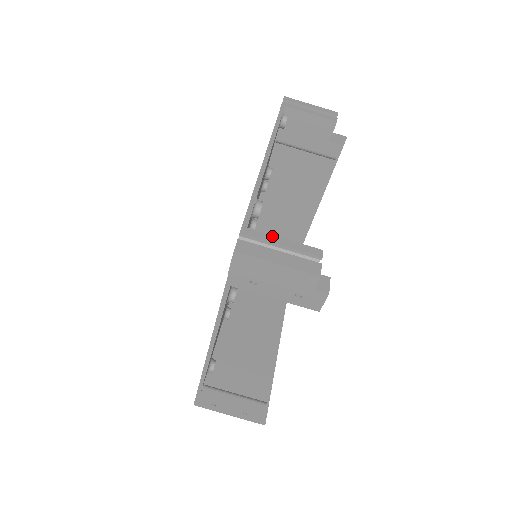
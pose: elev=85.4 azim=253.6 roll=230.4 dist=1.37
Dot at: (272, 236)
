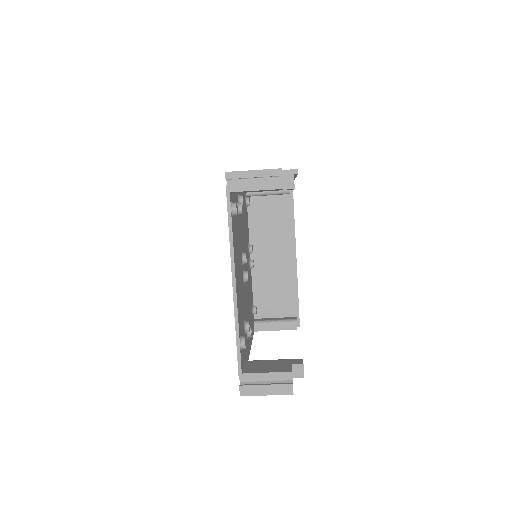
Dot at: (258, 374)
